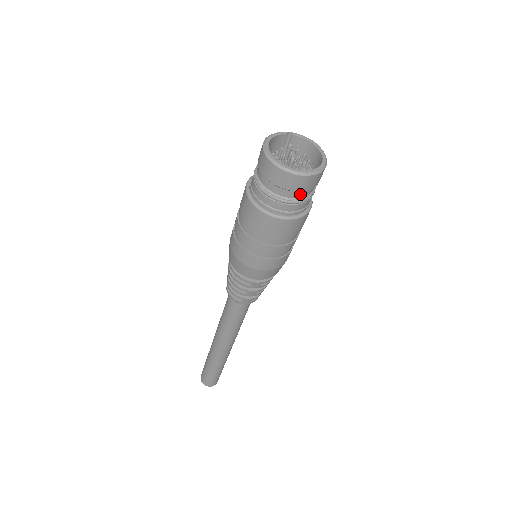
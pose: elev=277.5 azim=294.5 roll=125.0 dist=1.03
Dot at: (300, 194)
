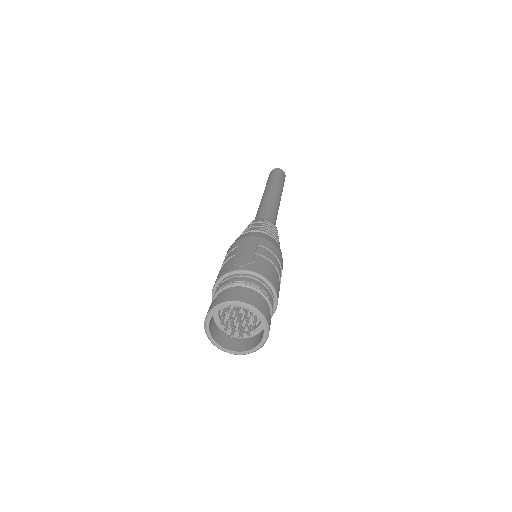
Dot at: (251, 336)
